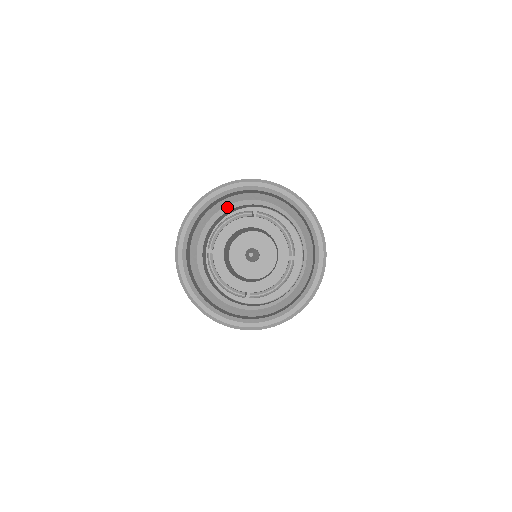
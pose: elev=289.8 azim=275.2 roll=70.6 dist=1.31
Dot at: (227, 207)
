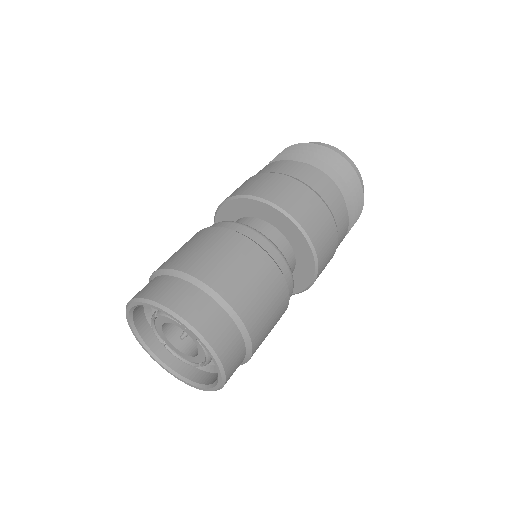
Dot at: occluded
